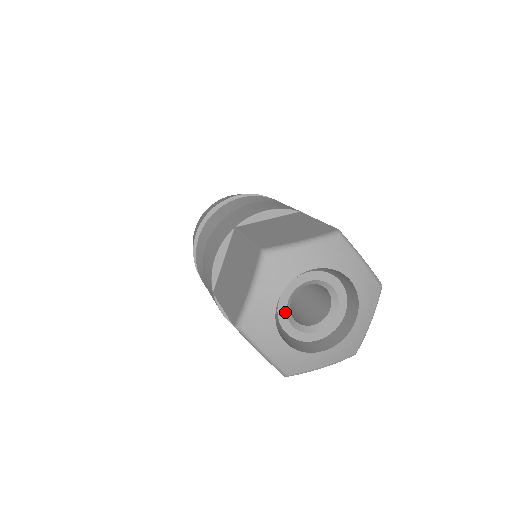
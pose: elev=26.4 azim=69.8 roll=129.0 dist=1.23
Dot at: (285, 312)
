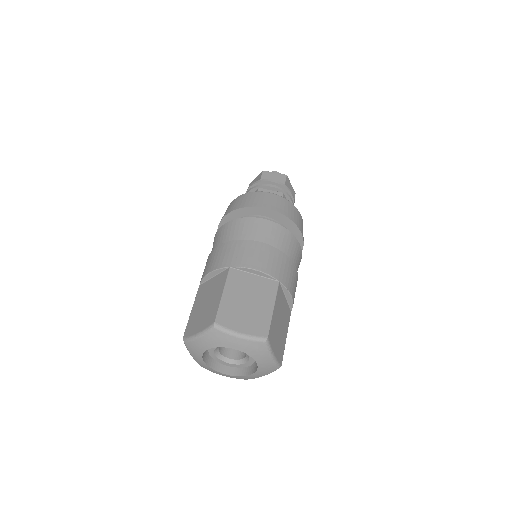
Dot at: (218, 359)
